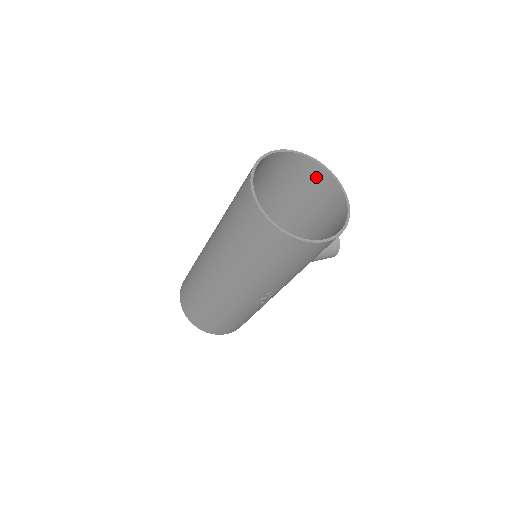
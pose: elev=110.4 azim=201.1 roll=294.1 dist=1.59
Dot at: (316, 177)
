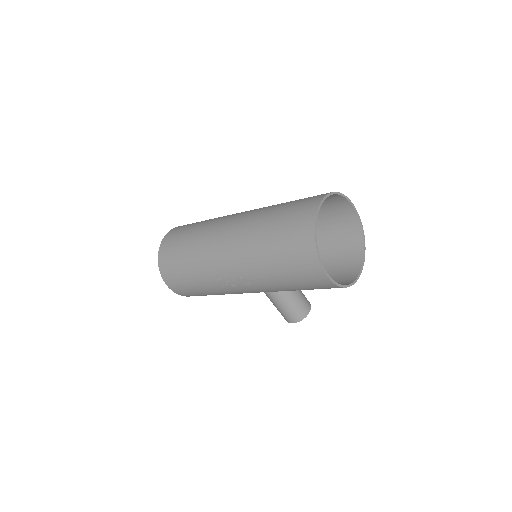
Dot at: (352, 250)
